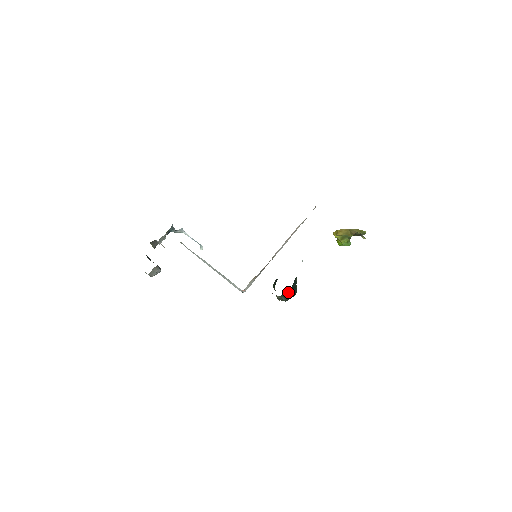
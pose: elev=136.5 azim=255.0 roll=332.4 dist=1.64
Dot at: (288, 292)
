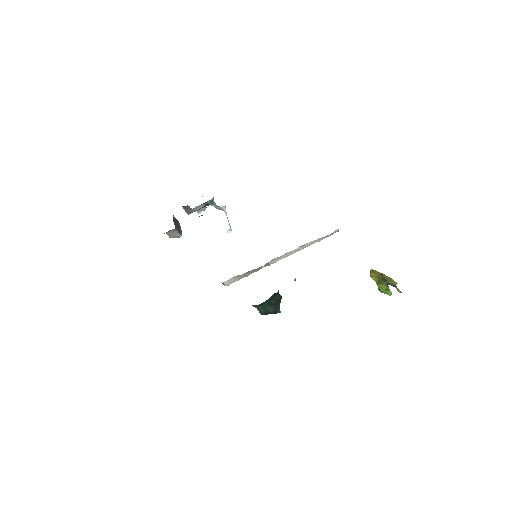
Dot at: (261, 305)
